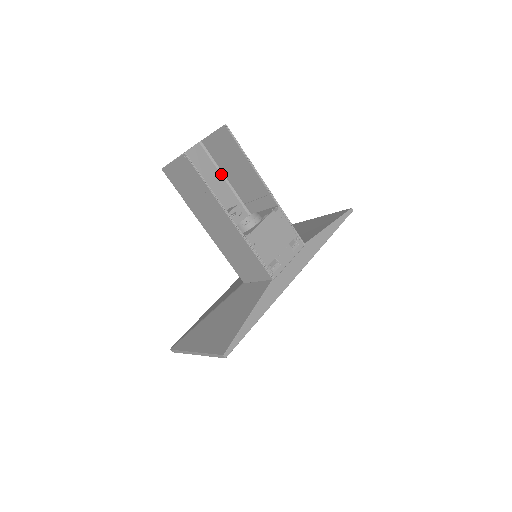
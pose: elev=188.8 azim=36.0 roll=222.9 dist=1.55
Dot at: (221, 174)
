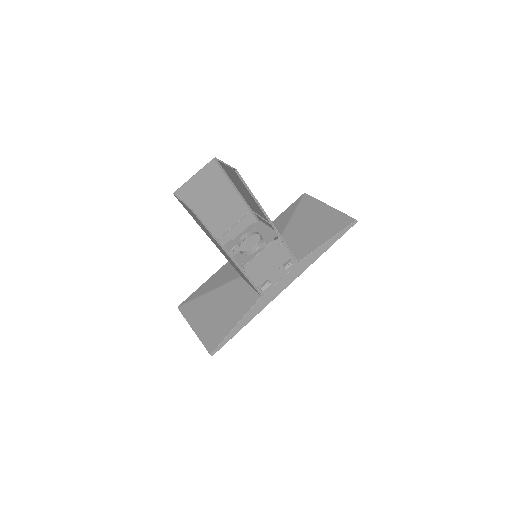
Dot at: (233, 186)
